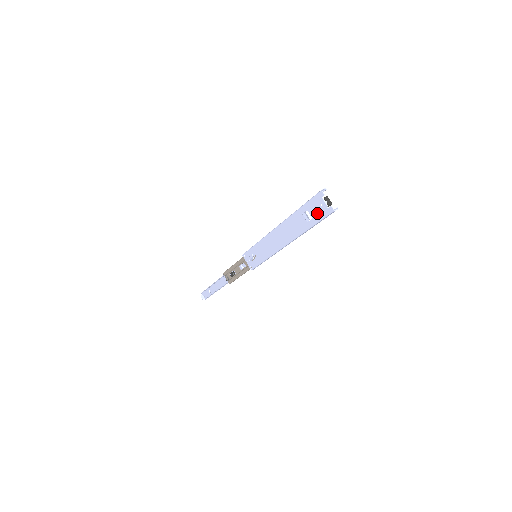
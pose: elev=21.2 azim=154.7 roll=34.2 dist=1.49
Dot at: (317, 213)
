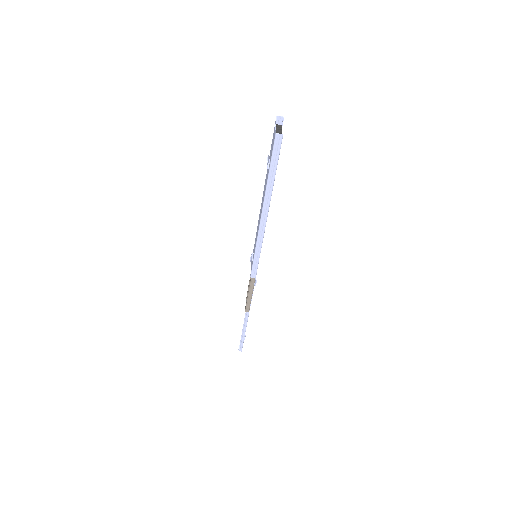
Dot at: occluded
